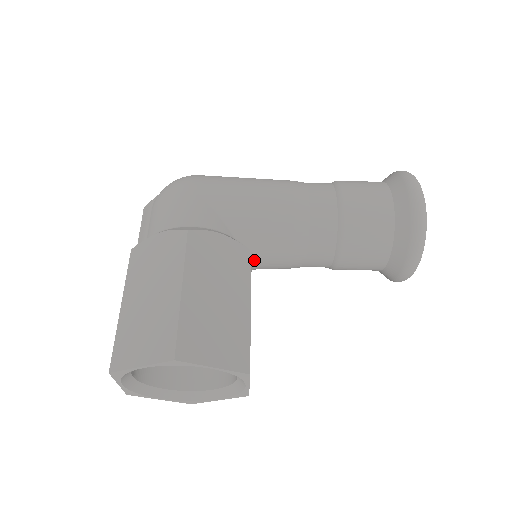
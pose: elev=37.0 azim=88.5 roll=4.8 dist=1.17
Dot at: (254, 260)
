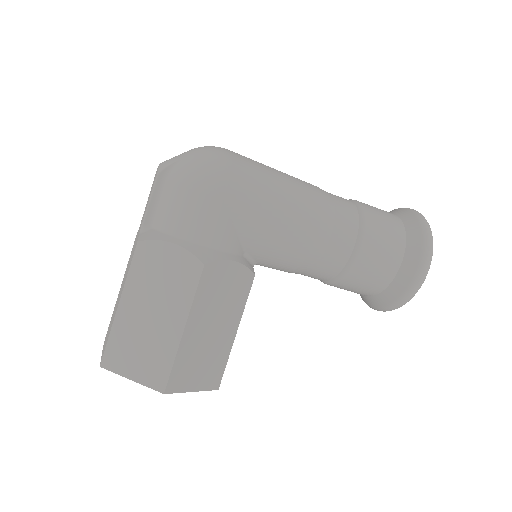
Dot at: occluded
